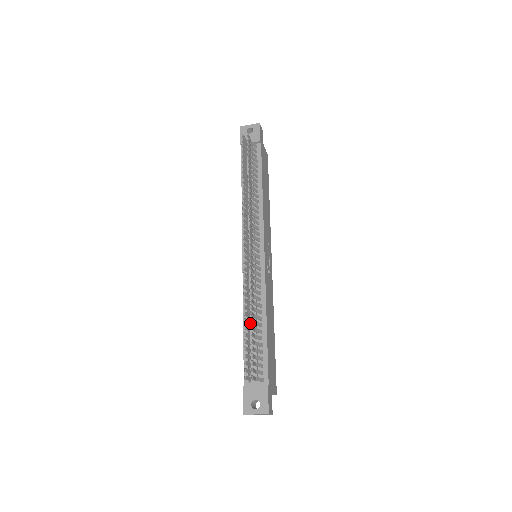
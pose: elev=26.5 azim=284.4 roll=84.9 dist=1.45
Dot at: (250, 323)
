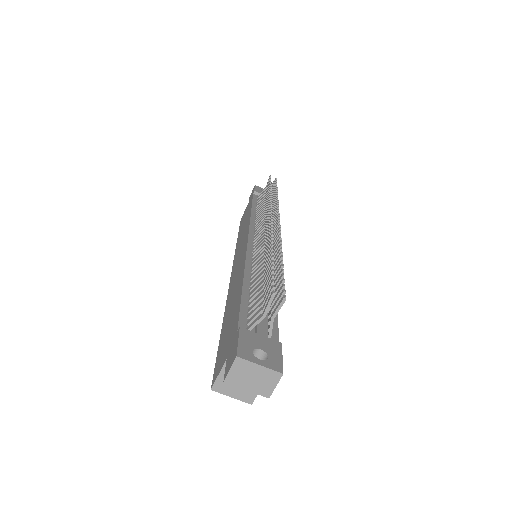
Dot at: occluded
